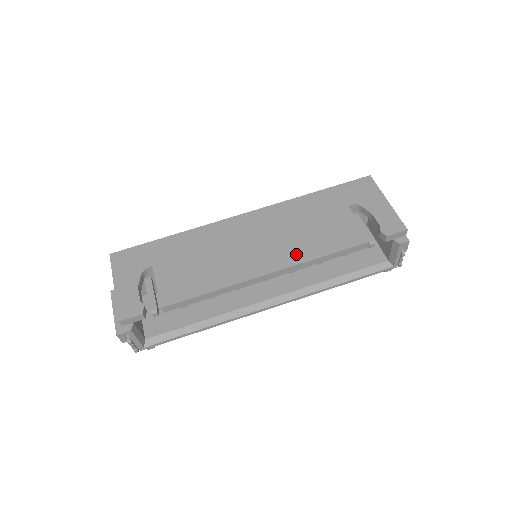
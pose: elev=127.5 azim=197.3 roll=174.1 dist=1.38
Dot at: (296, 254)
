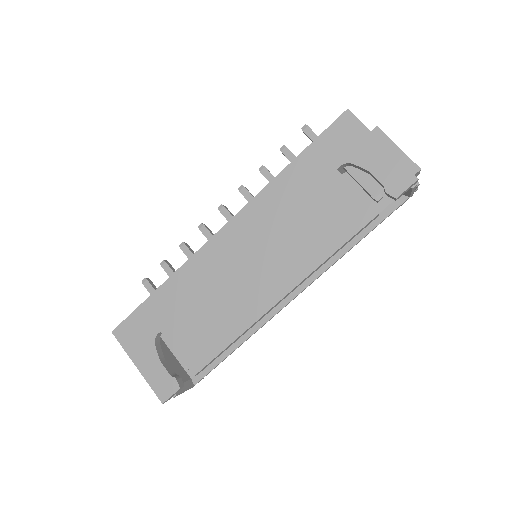
Dot at: (302, 262)
